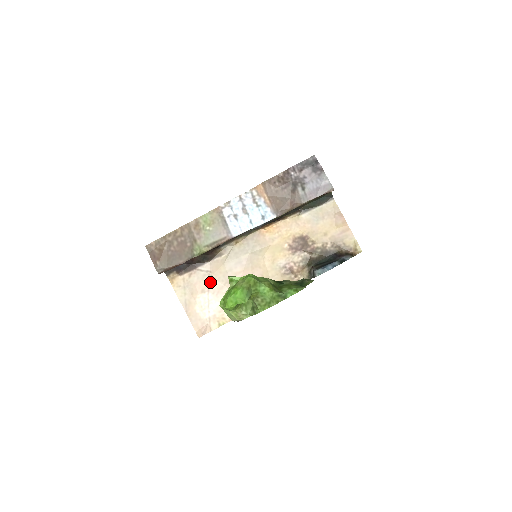
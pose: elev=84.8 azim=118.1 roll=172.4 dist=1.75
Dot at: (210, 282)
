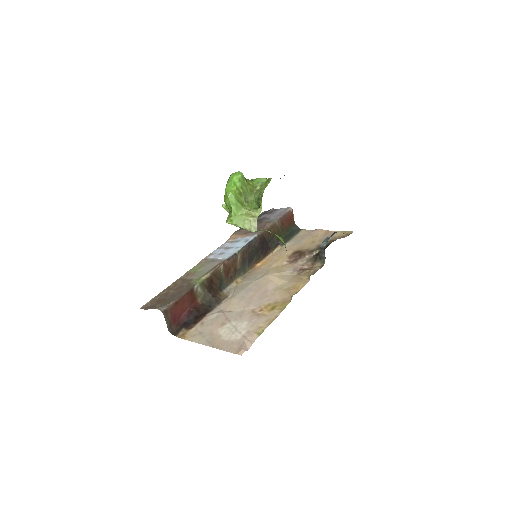
Dot at: (227, 315)
